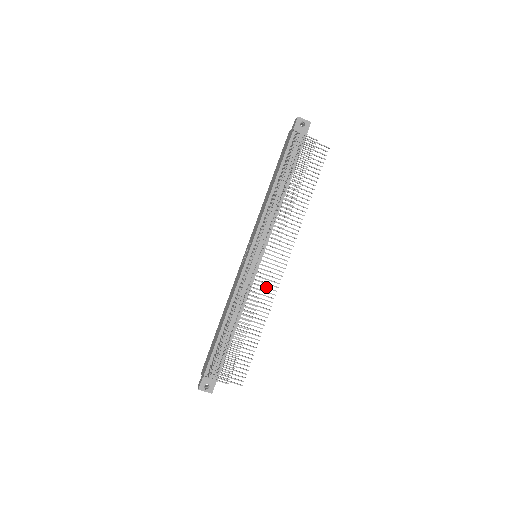
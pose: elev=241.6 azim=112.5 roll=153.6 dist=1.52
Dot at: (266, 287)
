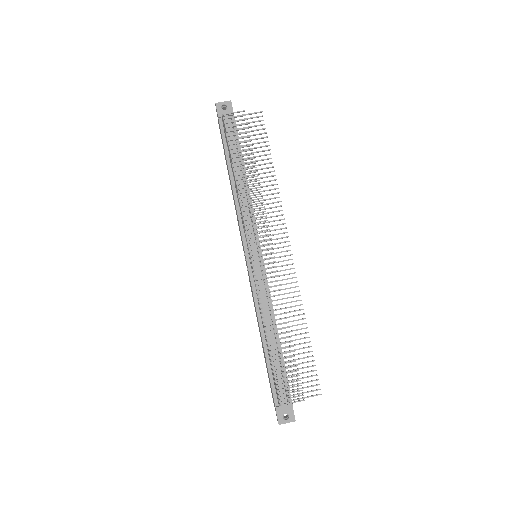
Dot at: (283, 279)
